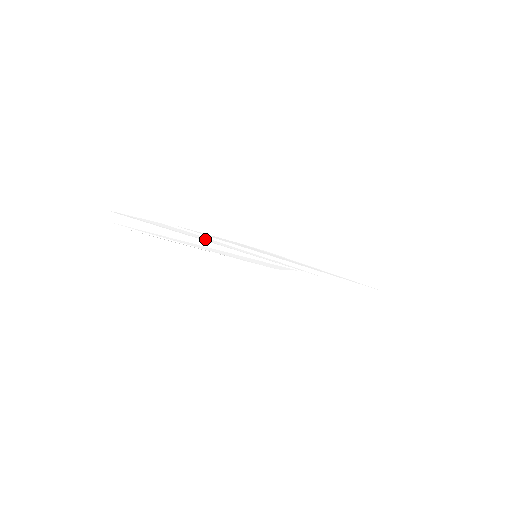
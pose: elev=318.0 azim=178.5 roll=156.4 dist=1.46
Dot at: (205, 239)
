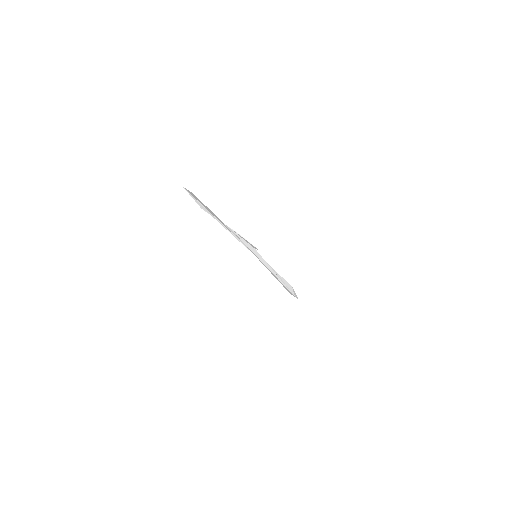
Dot at: (238, 238)
